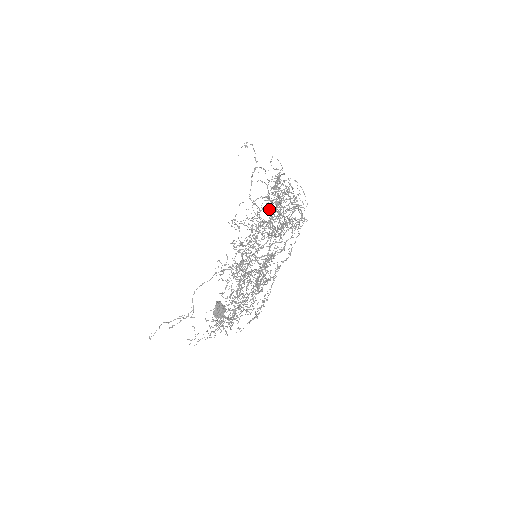
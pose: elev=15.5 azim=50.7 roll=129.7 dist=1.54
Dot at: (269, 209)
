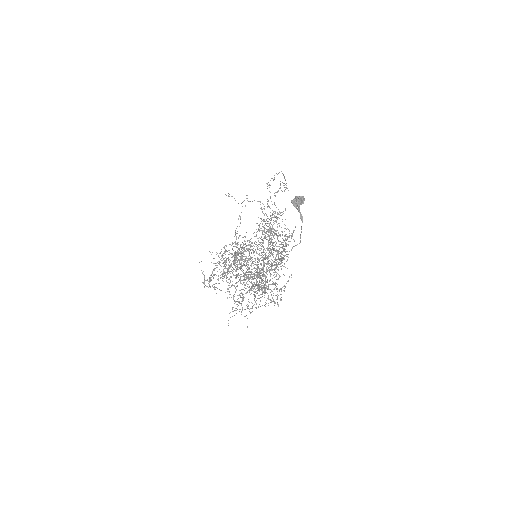
Dot at: (269, 207)
